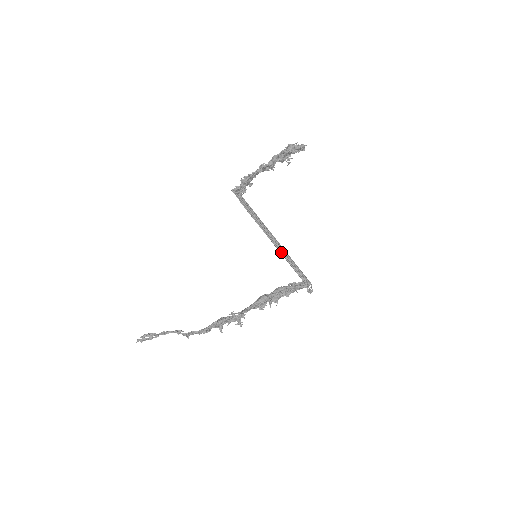
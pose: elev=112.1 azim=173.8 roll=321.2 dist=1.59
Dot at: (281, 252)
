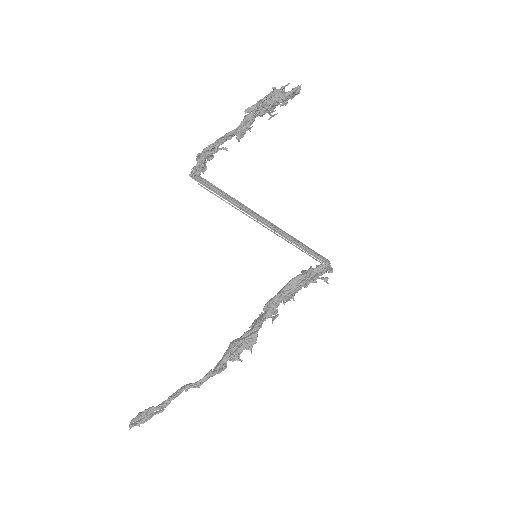
Dot at: (290, 241)
